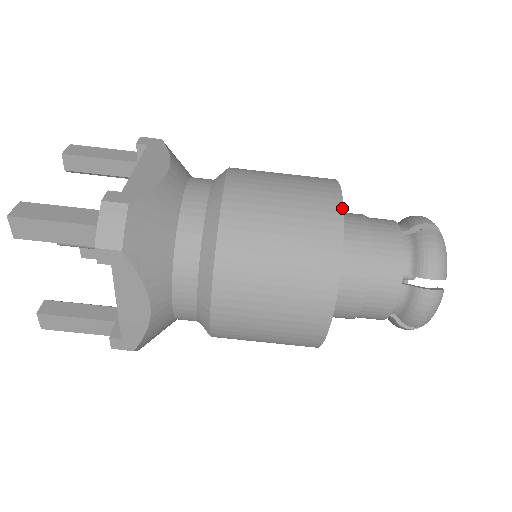
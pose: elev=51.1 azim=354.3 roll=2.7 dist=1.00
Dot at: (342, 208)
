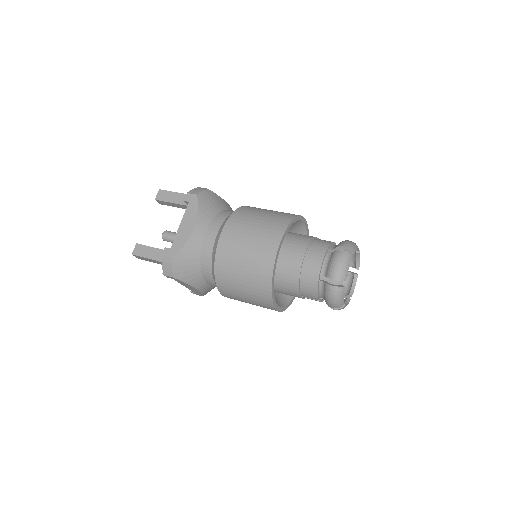
Dot at: (302, 216)
